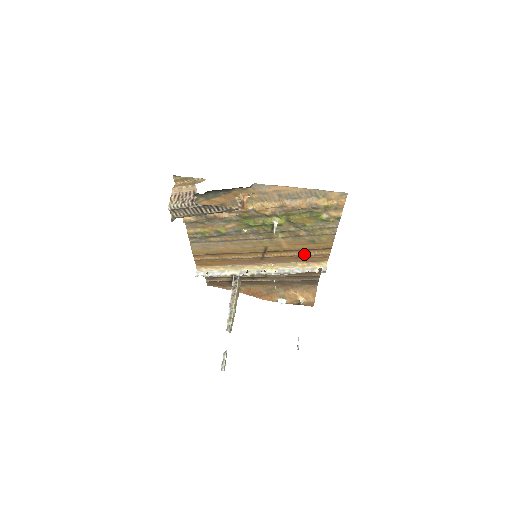
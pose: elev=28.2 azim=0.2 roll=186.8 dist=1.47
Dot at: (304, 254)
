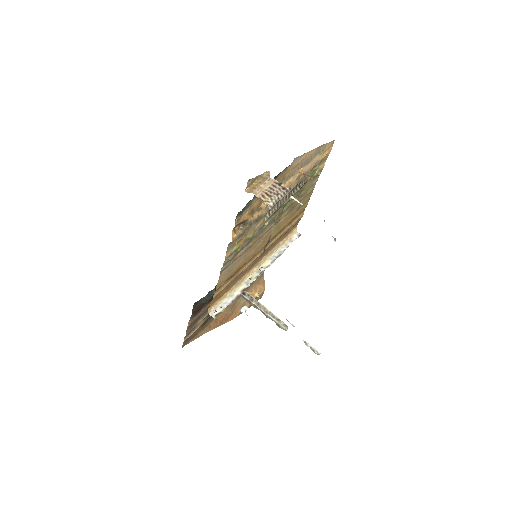
Dot at: (289, 227)
